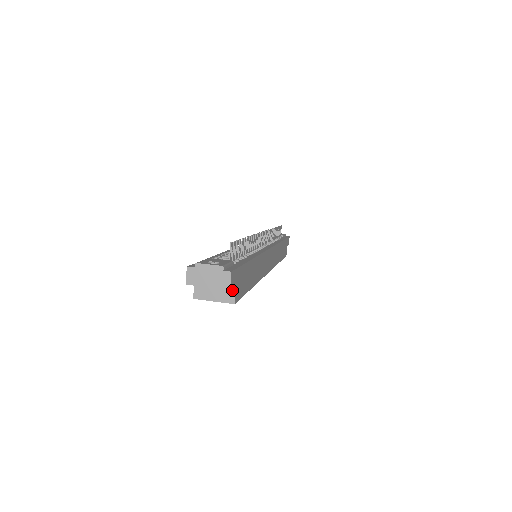
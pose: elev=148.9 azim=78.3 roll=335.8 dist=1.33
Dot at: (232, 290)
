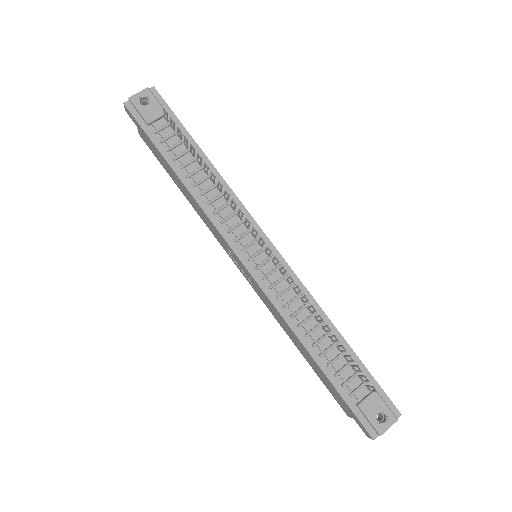
Dot at: occluded
